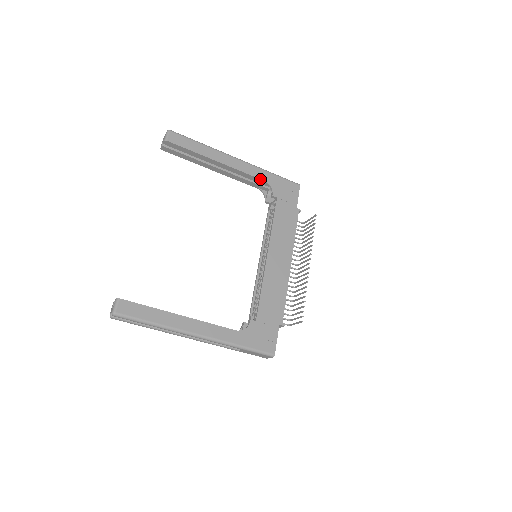
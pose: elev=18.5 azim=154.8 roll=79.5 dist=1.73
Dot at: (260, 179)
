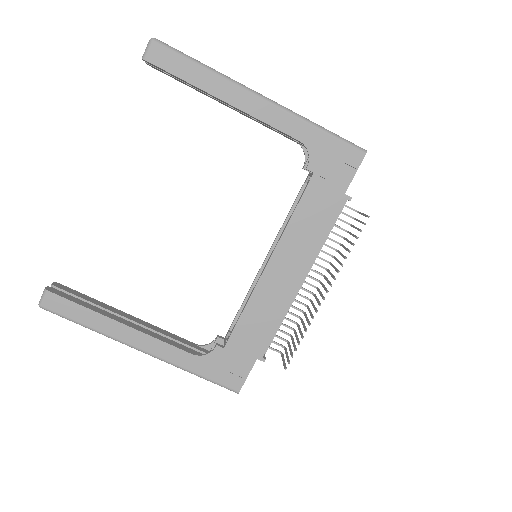
Dot at: (293, 137)
